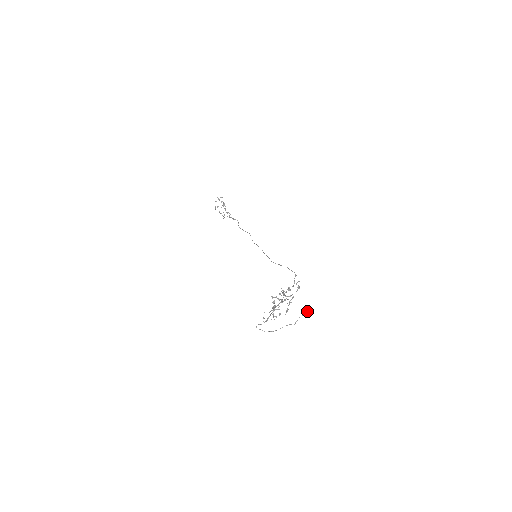
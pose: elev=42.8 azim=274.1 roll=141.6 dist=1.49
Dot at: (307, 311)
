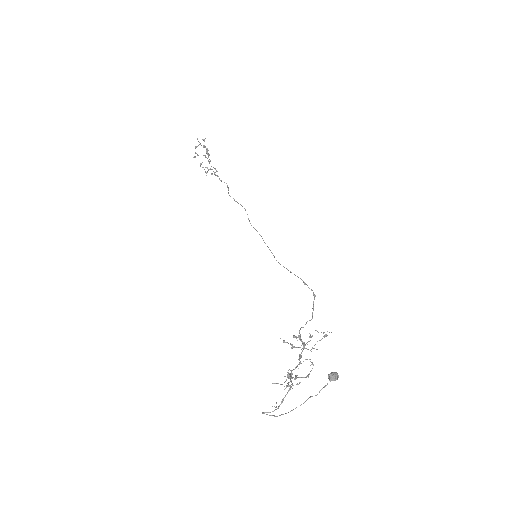
Dot at: (336, 374)
